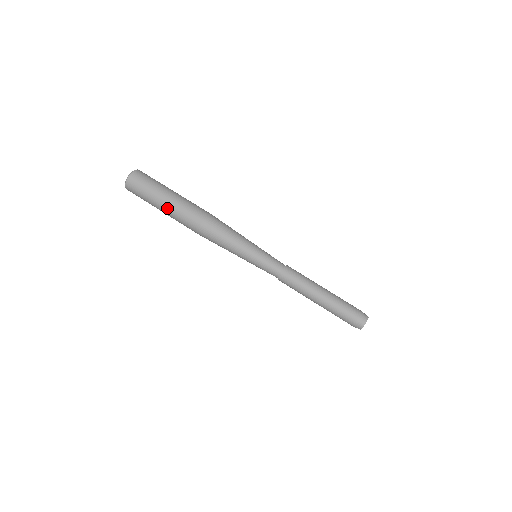
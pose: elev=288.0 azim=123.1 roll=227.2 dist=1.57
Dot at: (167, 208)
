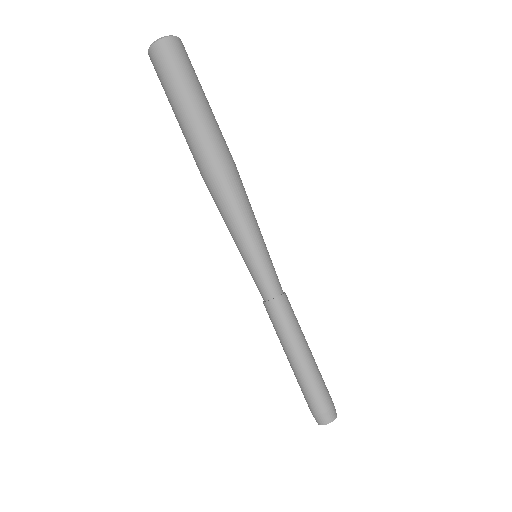
Dot at: (179, 125)
